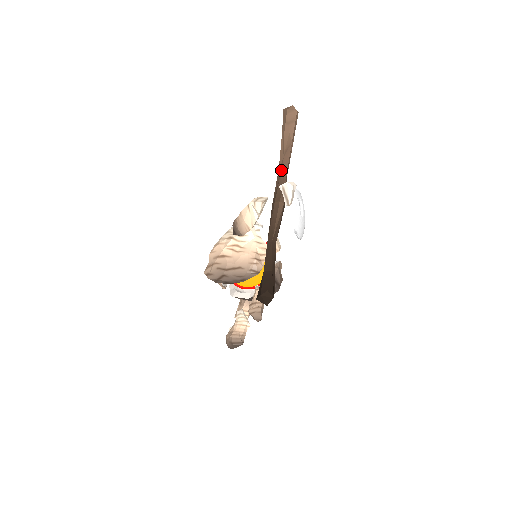
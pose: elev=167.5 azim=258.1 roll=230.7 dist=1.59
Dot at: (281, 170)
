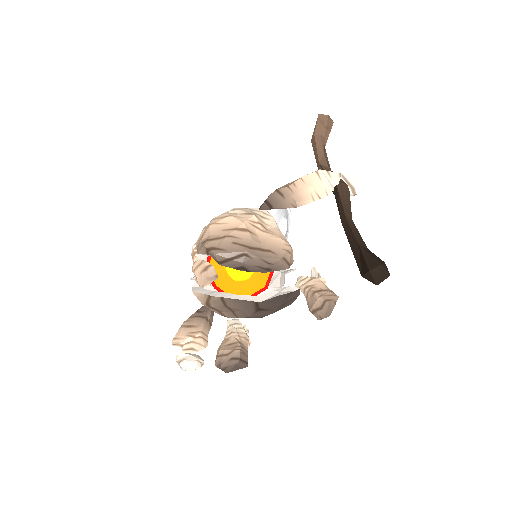
Dot at: (327, 163)
